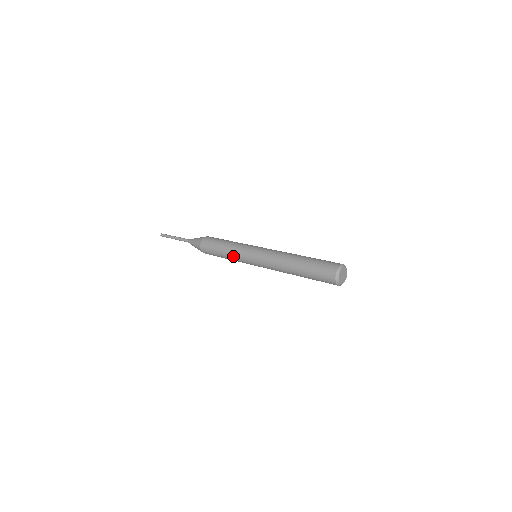
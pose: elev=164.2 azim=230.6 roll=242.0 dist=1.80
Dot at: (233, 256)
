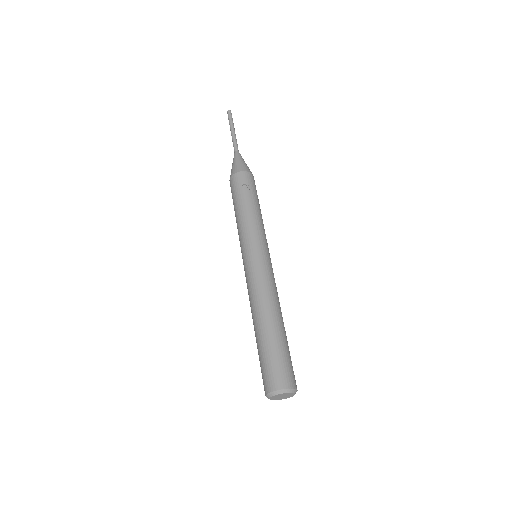
Dot at: occluded
